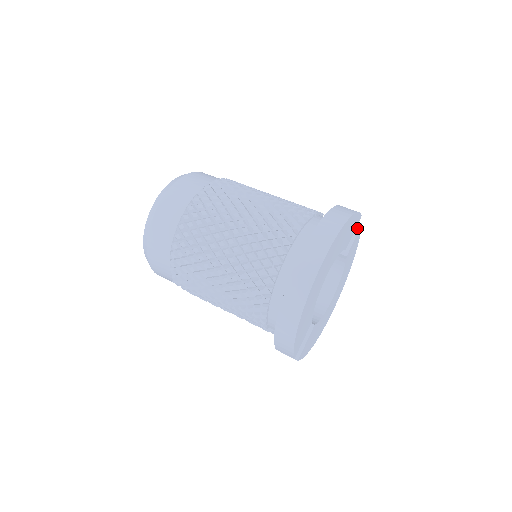
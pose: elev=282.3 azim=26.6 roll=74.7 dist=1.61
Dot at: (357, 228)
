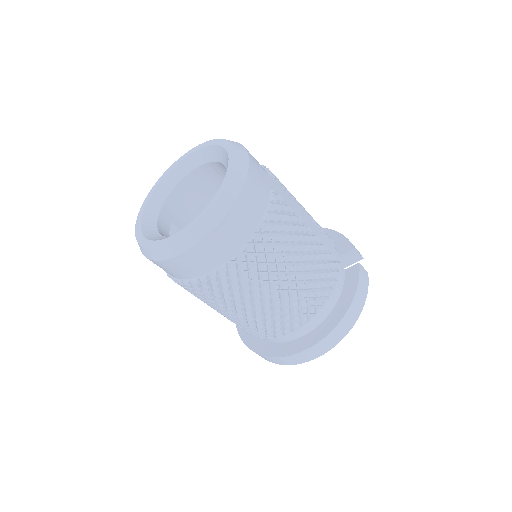
Dot at: (357, 260)
